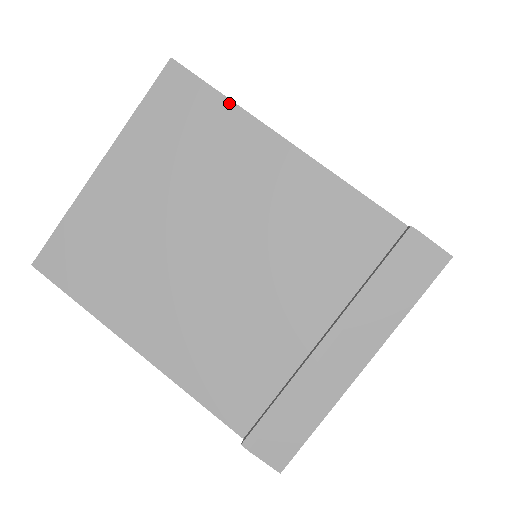
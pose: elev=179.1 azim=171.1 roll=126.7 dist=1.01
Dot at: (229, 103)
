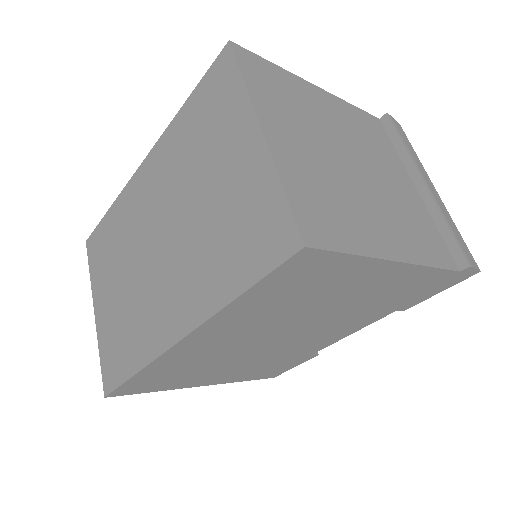
Dot at: (281, 69)
